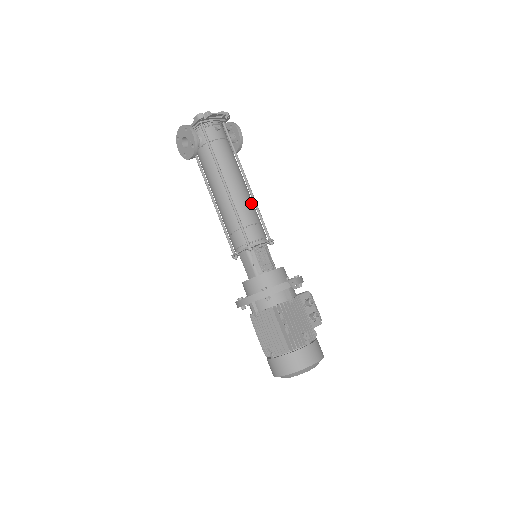
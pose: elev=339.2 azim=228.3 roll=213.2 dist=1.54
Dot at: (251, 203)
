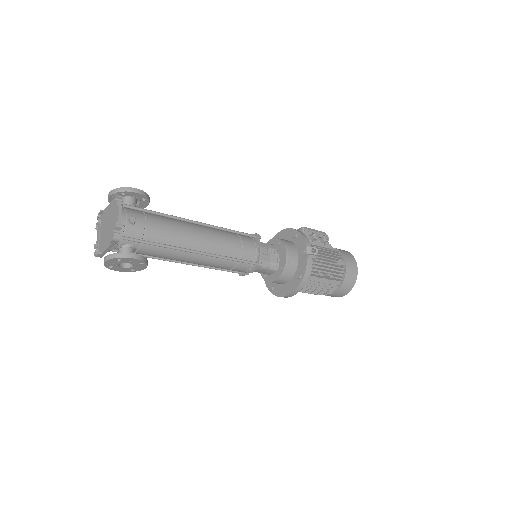
Dot at: (220, 234)
